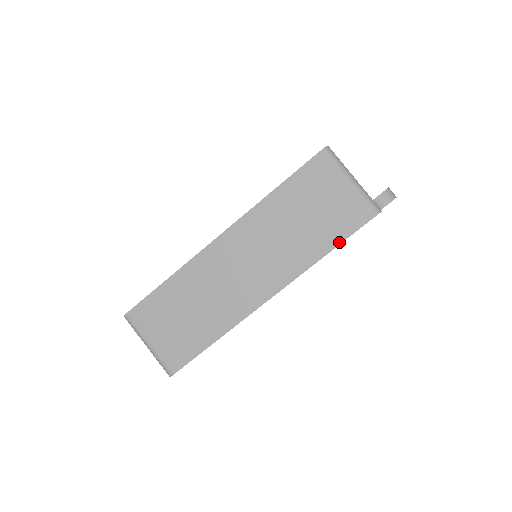
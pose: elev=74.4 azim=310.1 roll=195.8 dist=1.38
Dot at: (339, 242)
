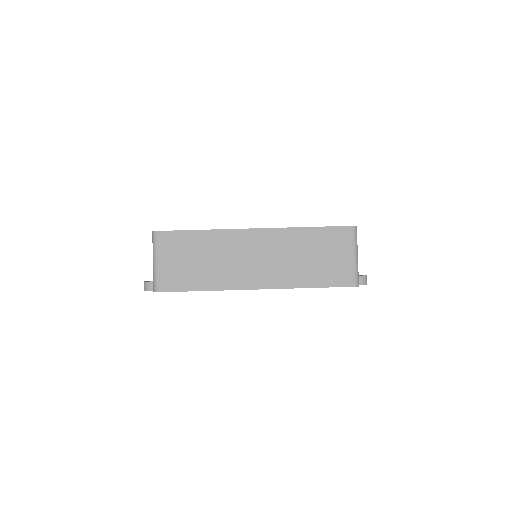
Dot at: (323, 286)
